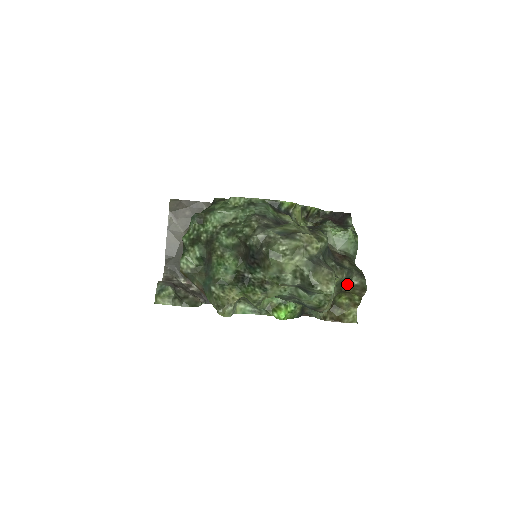
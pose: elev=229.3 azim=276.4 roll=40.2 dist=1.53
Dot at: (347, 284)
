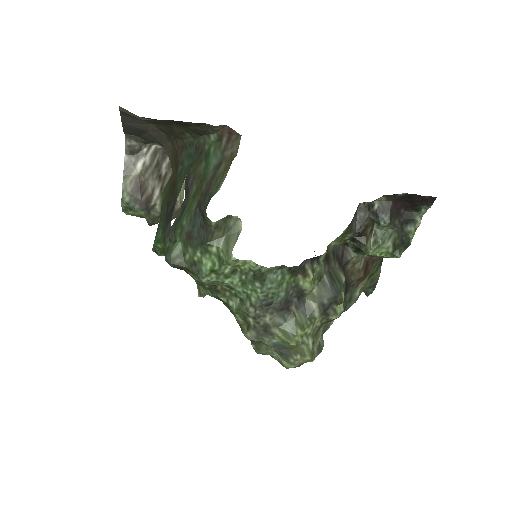
Dot at: occluded
